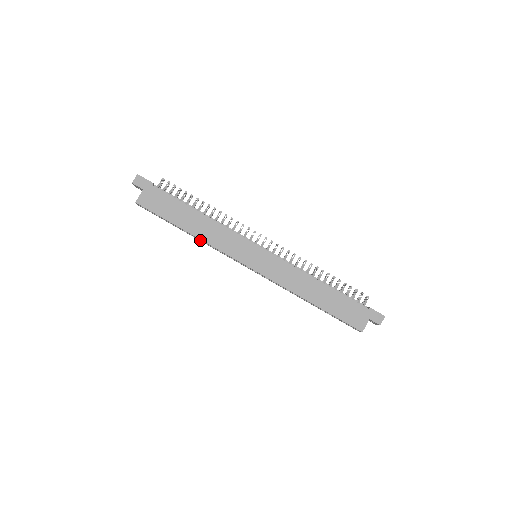
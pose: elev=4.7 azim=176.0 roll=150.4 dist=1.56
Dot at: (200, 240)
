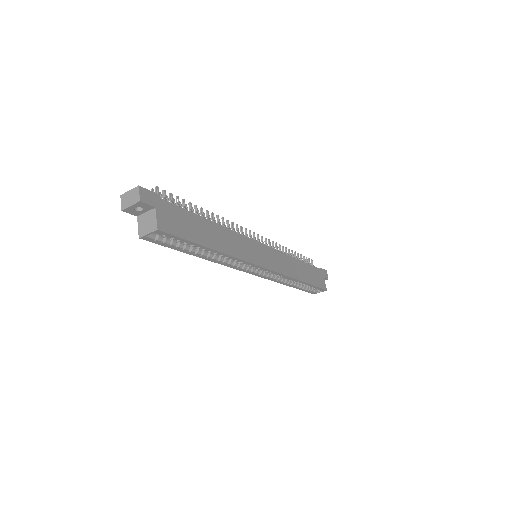
Dot at: (215, 259)
